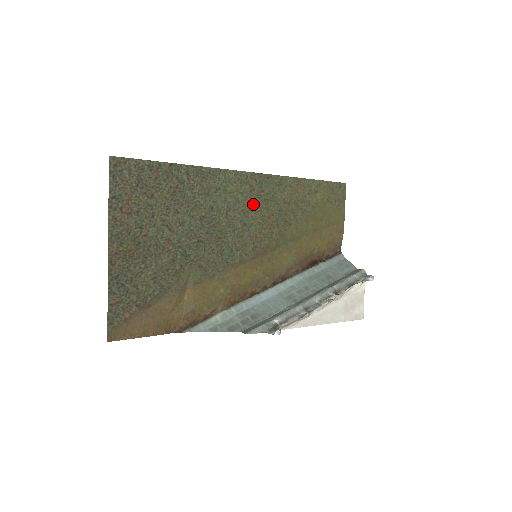
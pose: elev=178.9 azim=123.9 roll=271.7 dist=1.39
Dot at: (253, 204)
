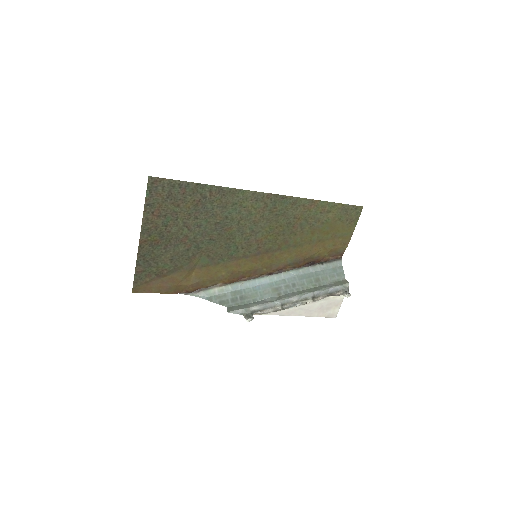
Dot at: (264, 217)
